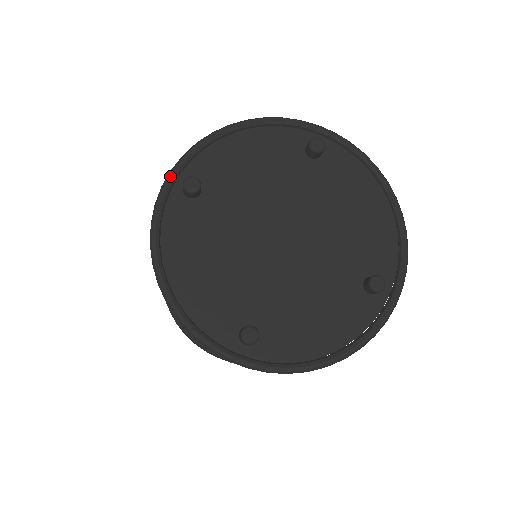
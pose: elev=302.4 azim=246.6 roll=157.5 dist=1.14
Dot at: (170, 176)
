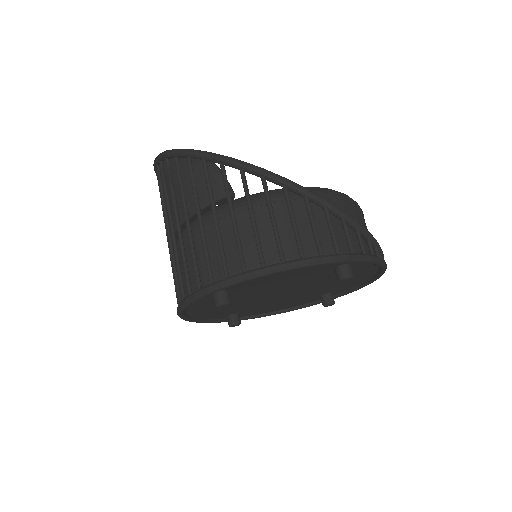
Dot at: (205, 296)
